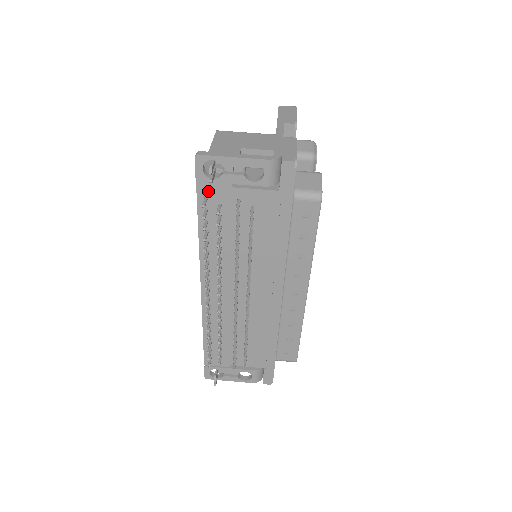
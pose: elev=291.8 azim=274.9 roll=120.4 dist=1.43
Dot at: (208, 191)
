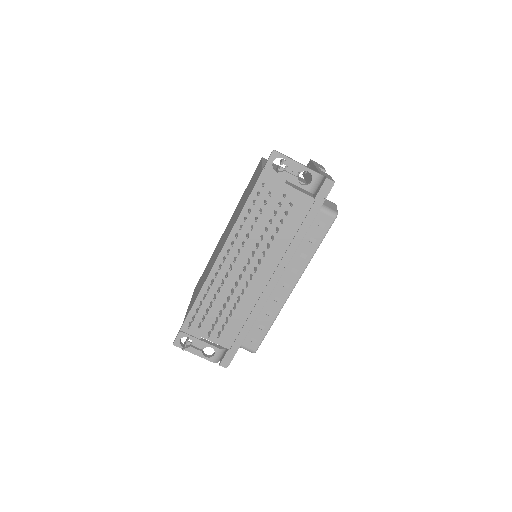
Dot at: (267, 179)
